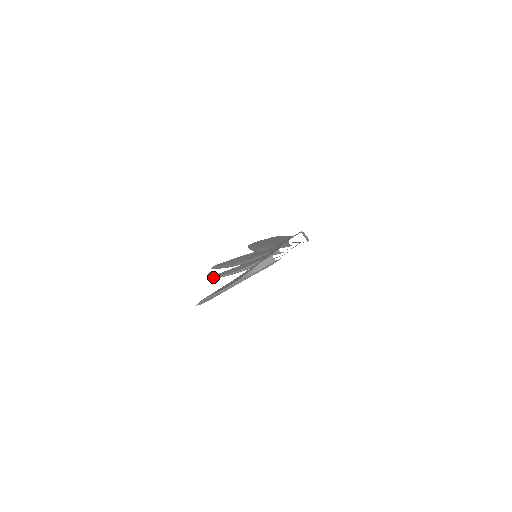
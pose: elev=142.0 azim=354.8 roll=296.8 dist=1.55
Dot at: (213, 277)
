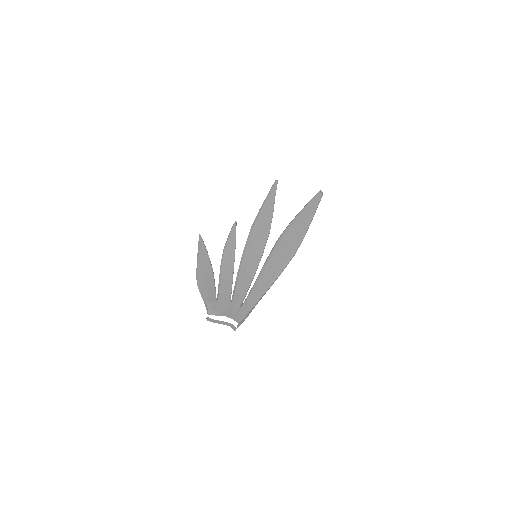
Dot at: (234, 223)
